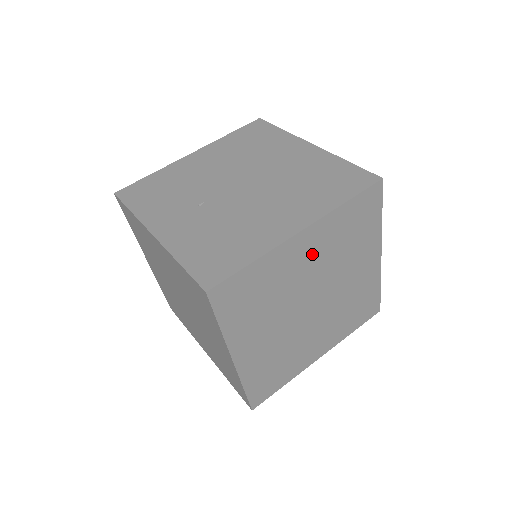
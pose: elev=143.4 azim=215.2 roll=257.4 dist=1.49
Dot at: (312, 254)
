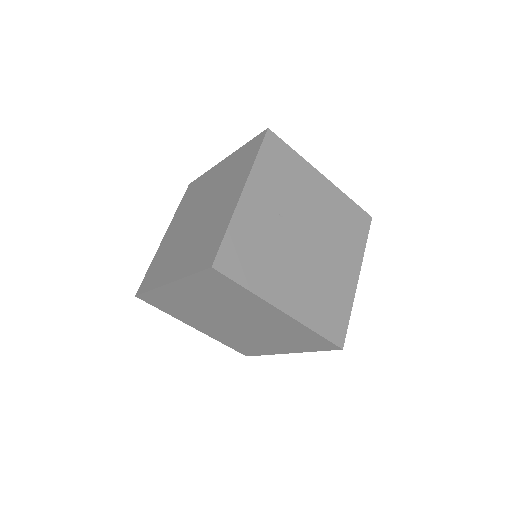
Dot at: (269, 318)
